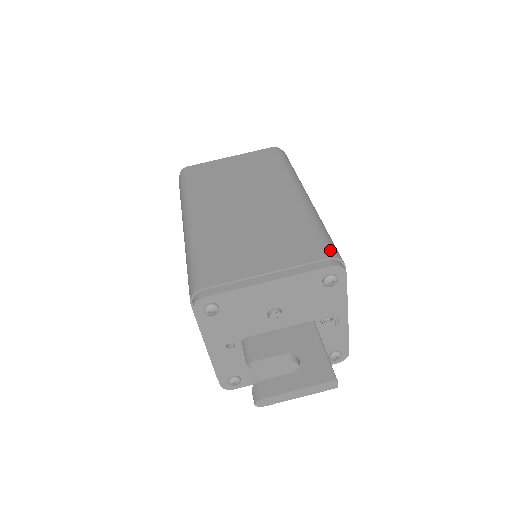
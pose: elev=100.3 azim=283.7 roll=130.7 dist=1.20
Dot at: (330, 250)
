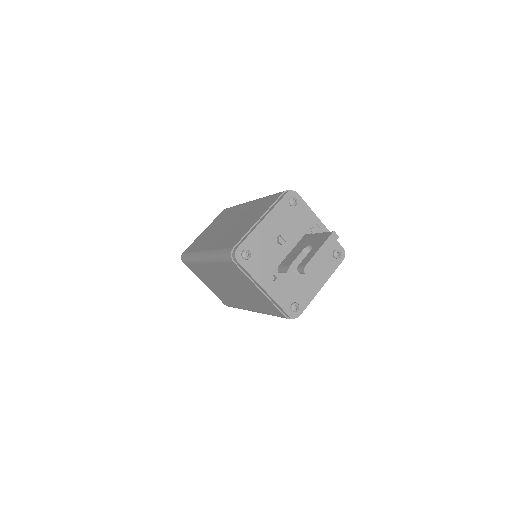
Dot at: occluded
